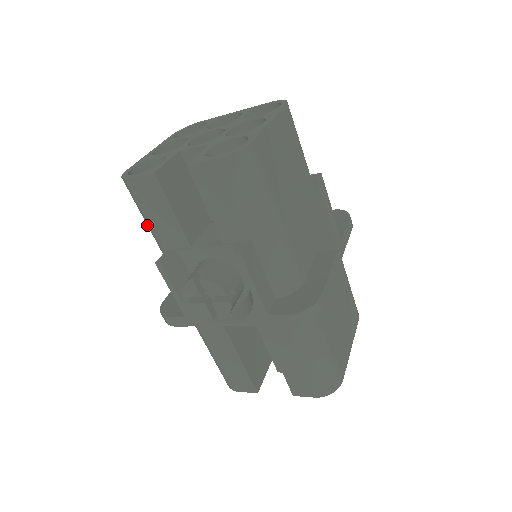
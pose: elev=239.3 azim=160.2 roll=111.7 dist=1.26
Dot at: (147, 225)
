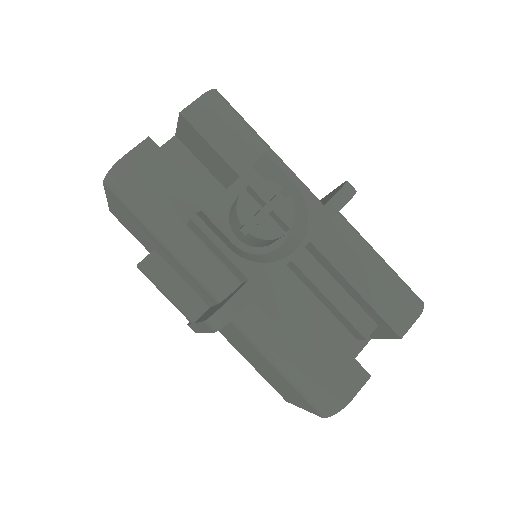
Dot at: (152, 217)
